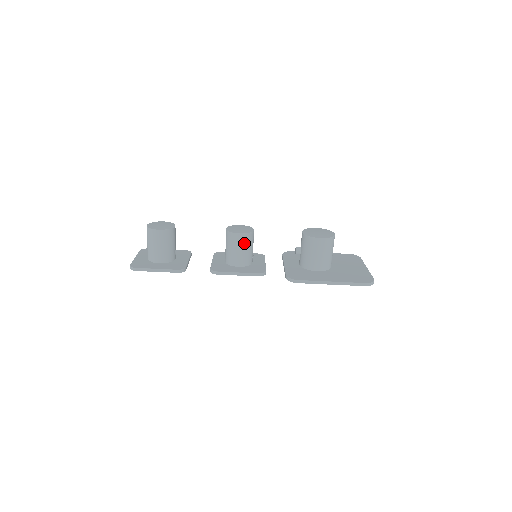
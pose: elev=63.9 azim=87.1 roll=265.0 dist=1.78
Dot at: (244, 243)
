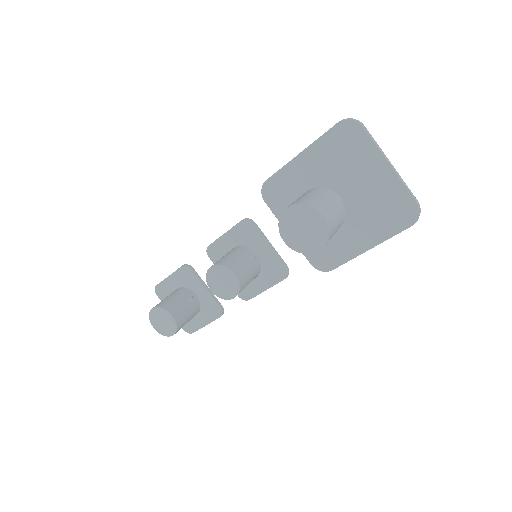
Dot at: occluded
